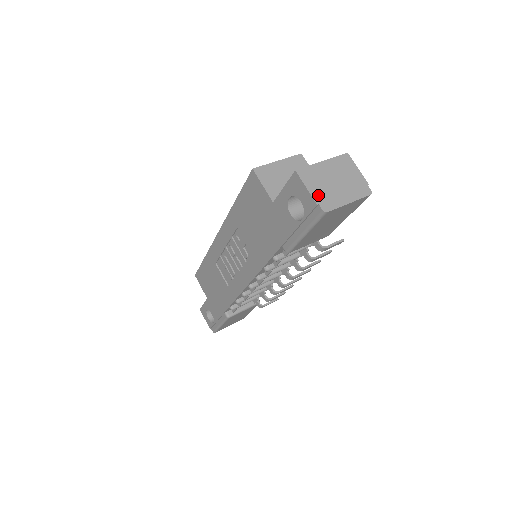
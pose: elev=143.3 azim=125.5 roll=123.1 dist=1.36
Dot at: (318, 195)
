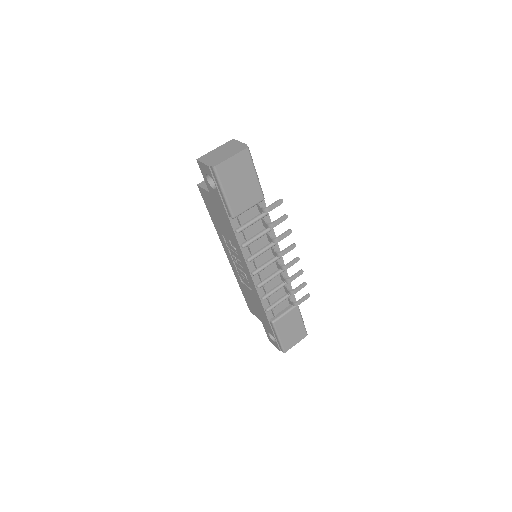
Dot at: (210, 162)
